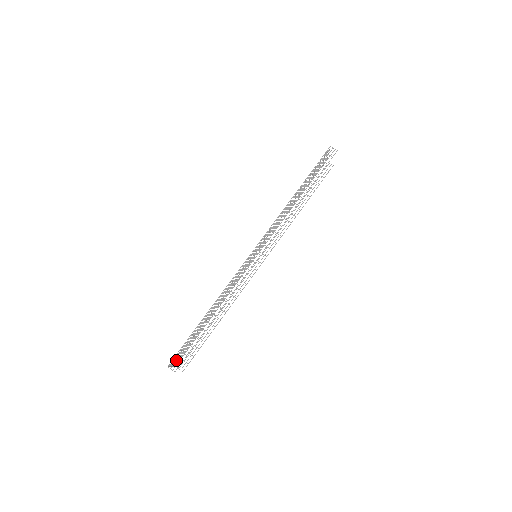
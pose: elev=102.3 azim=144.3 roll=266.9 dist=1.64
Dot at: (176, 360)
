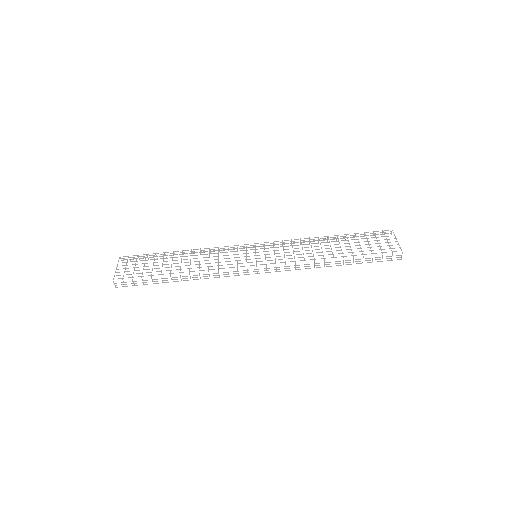
Dot at: (123, 282)
